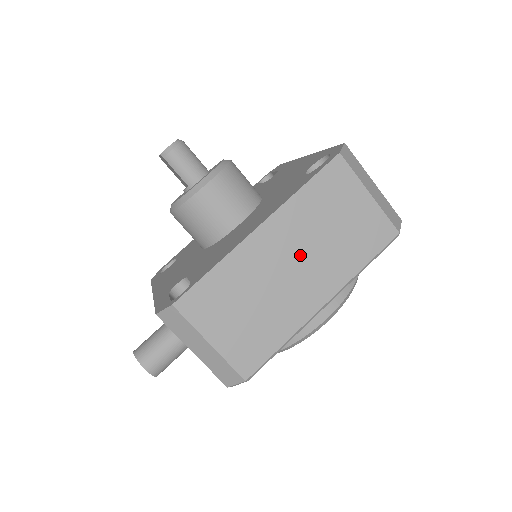
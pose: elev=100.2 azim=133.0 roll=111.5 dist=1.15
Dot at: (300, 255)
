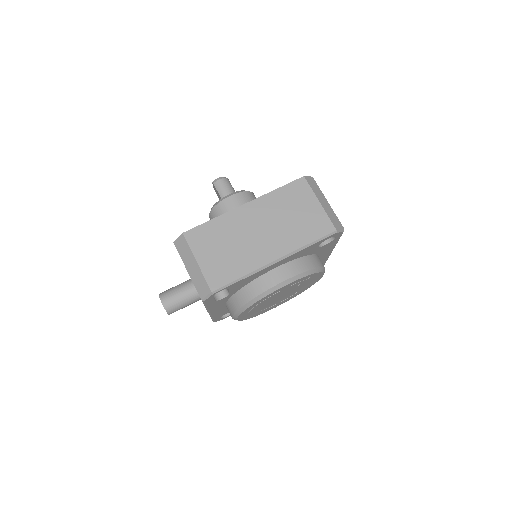
Dot at: (266, 226)
